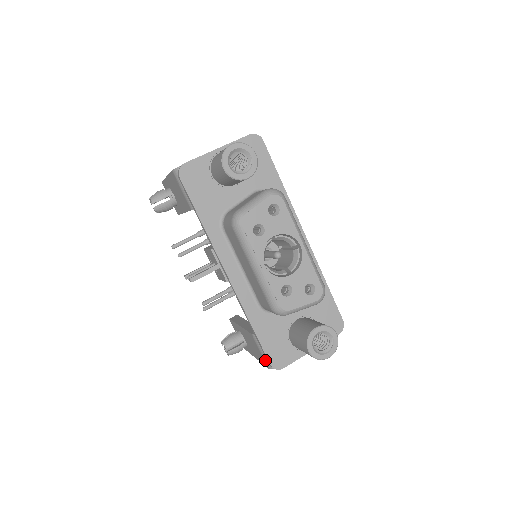
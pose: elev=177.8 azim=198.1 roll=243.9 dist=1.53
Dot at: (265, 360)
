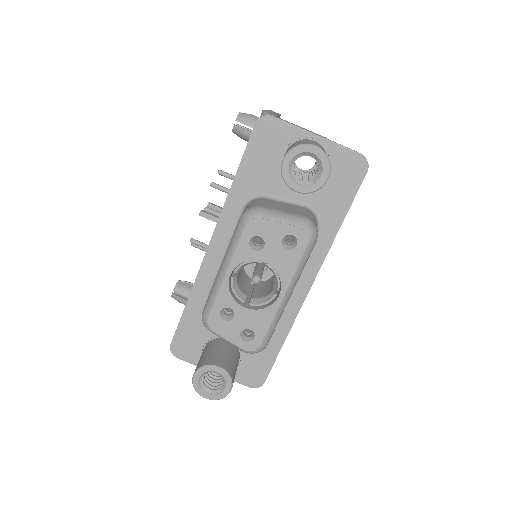
Dot at: occluded
